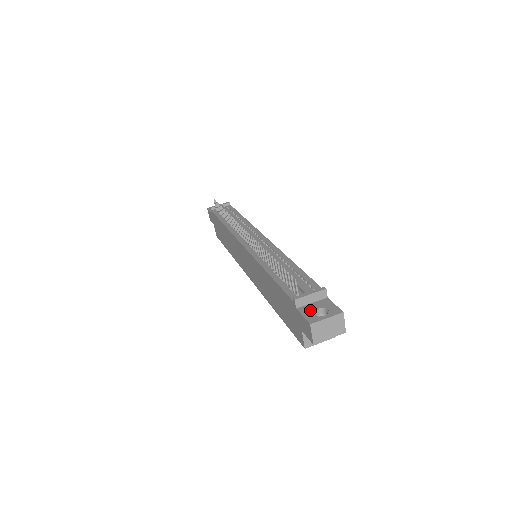
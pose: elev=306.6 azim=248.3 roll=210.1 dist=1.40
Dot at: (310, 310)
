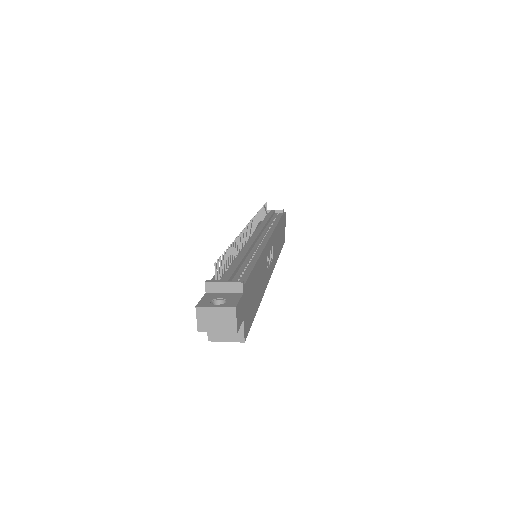
Dot at: (213, 297)
